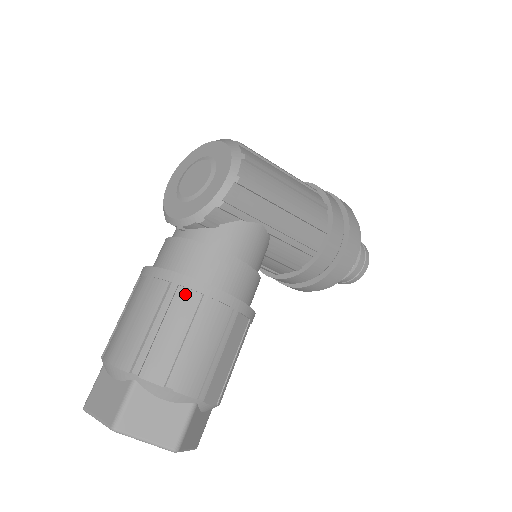
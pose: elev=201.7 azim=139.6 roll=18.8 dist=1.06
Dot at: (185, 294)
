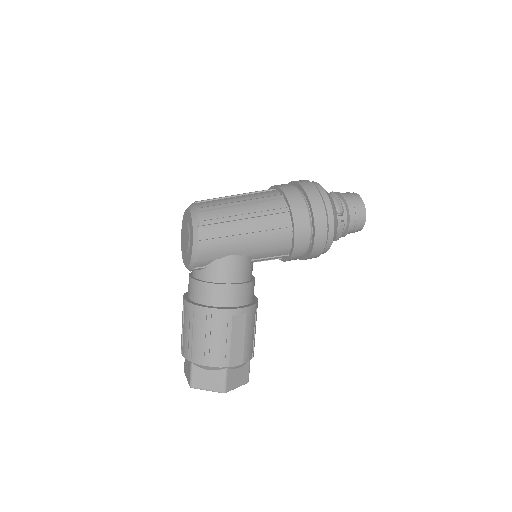
Dot at: (198, 315)
